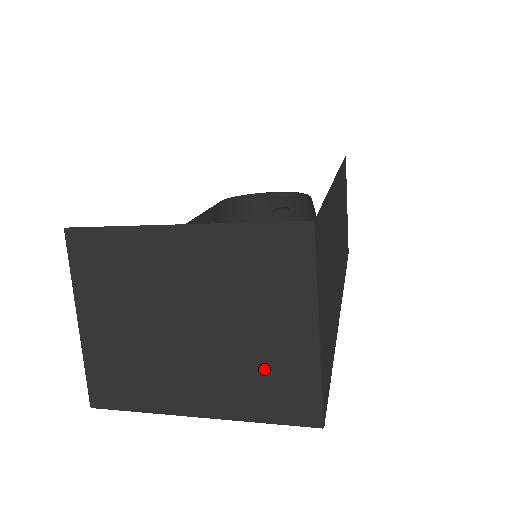
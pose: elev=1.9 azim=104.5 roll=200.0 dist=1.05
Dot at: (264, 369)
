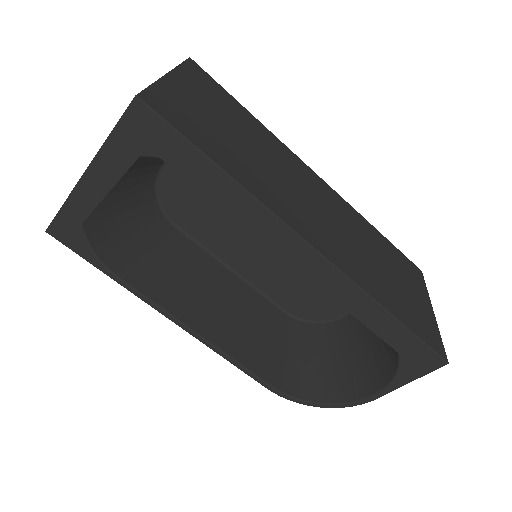
Dot at: occluded
